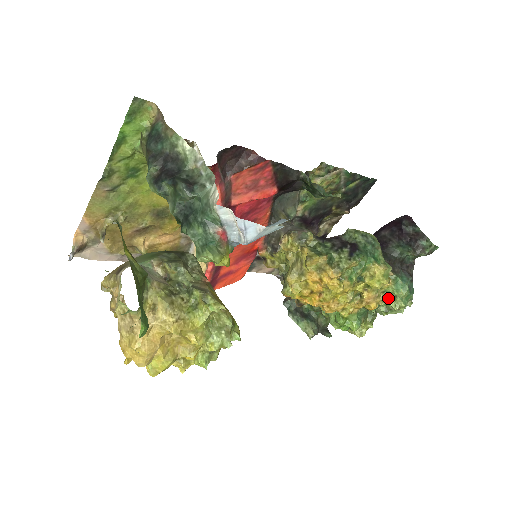
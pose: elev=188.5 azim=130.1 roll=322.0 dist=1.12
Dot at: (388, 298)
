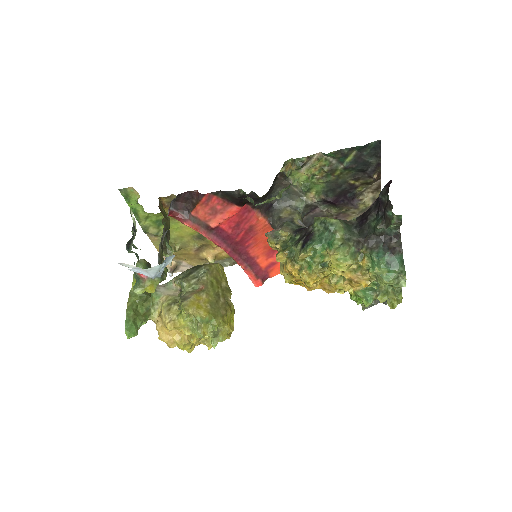
Dot at: (374, 275)
